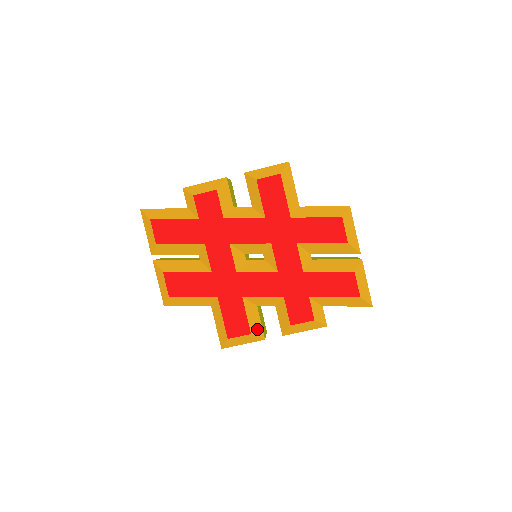
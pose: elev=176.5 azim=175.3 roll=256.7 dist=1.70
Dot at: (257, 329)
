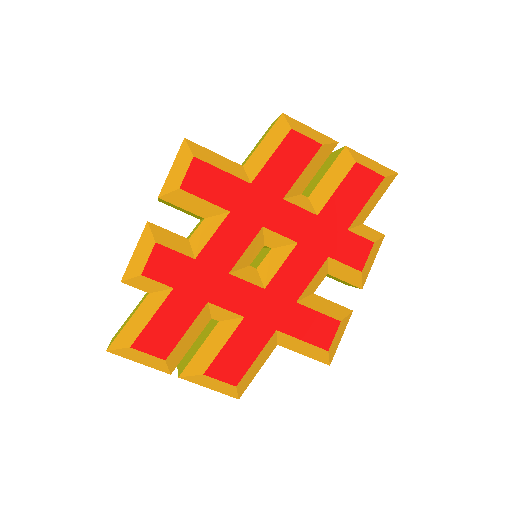
Dot at: (338, 311)
